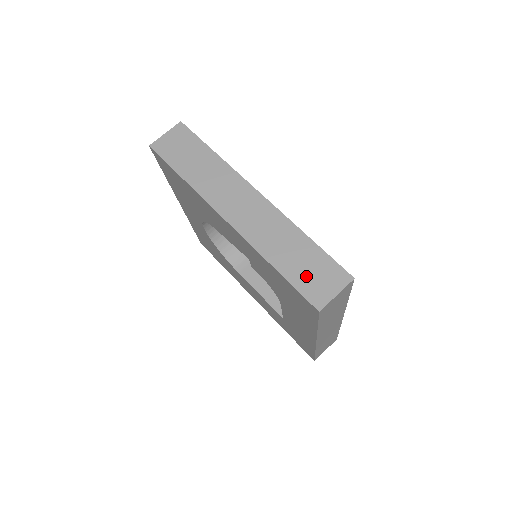
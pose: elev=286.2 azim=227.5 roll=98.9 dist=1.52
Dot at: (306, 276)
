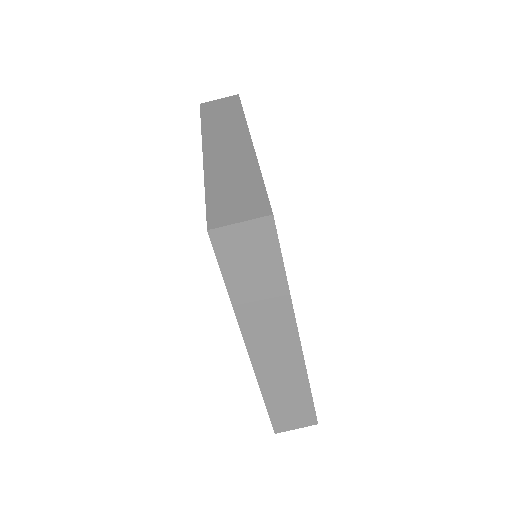
Dot at: (285, 413)
